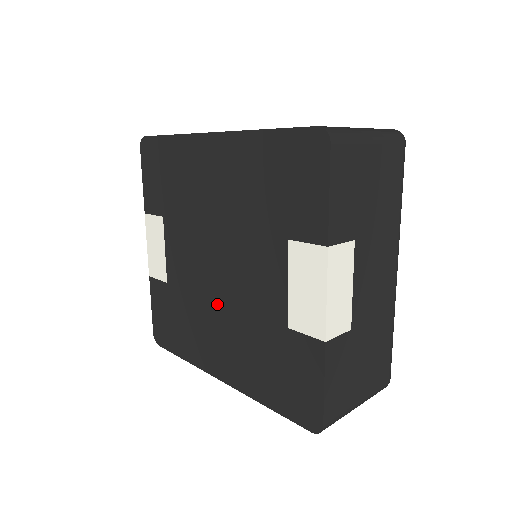
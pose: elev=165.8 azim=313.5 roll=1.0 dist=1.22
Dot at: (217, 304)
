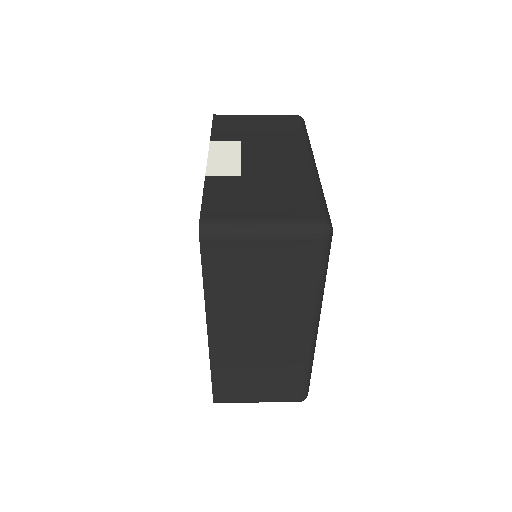
Dot at: occluded
